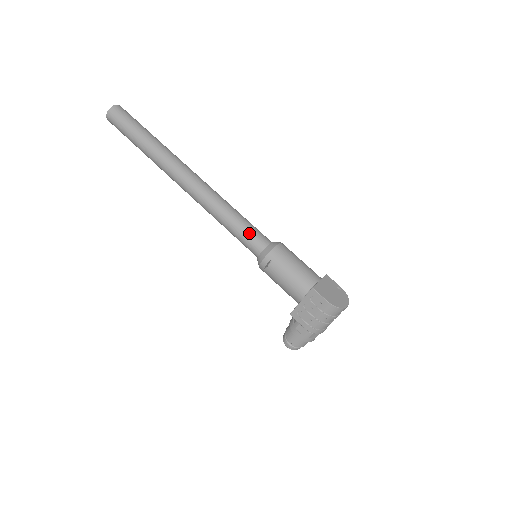
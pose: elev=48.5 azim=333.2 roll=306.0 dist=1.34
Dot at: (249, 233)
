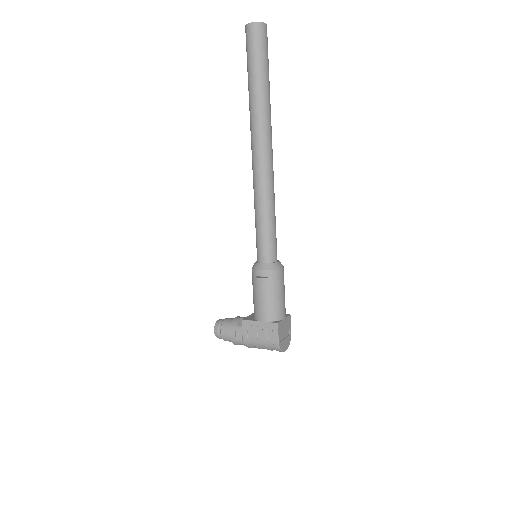
Dot at: (270, 241)
